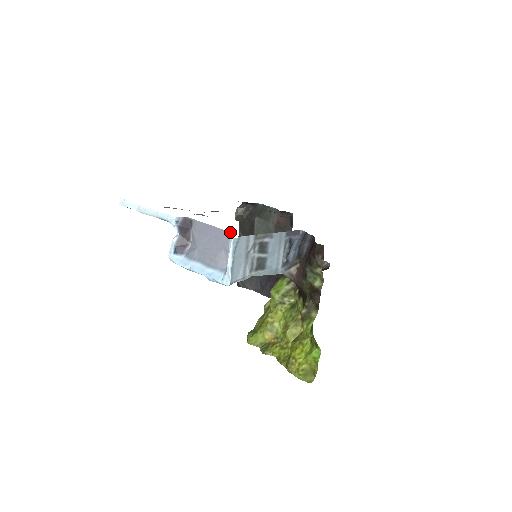
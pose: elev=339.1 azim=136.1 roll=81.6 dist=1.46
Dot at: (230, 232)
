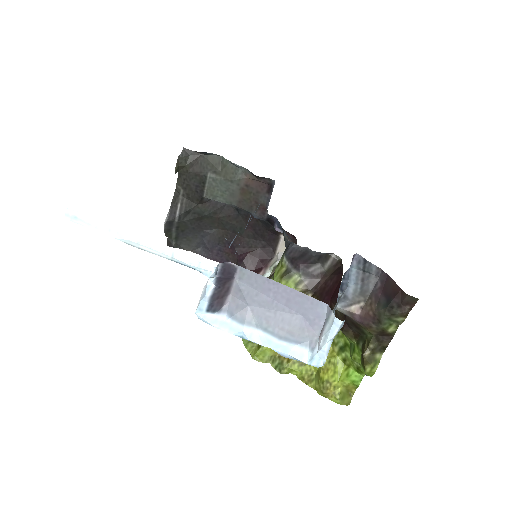
Dot at: (321, 301)
